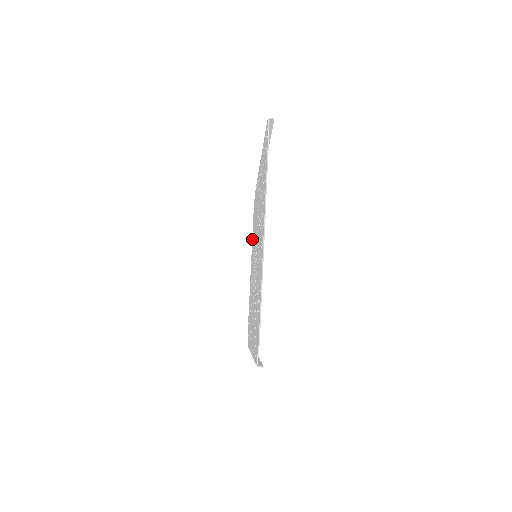
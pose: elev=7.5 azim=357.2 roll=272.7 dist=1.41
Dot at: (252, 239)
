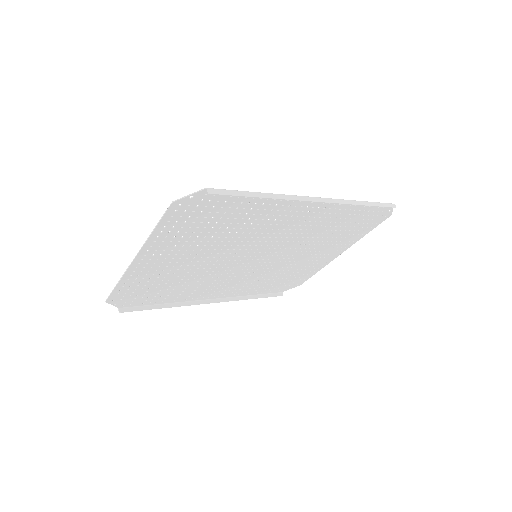
Dot at: (357, 235)
